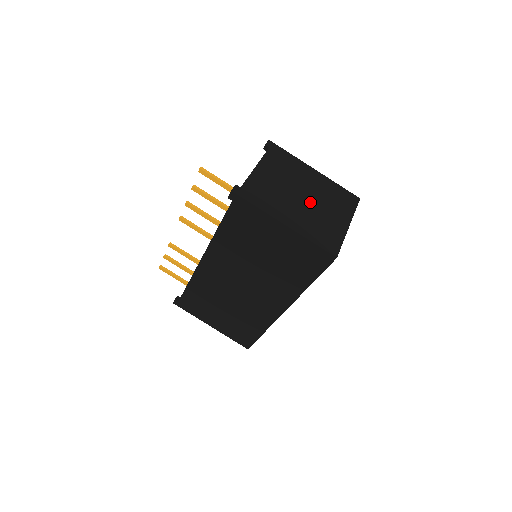
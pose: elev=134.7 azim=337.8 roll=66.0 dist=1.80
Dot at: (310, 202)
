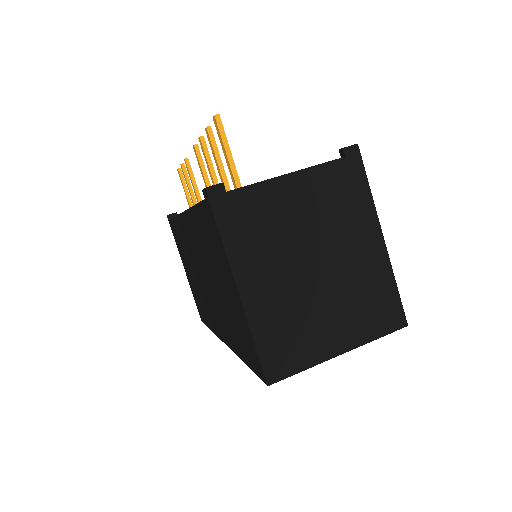
Dot at: (317, 282)
